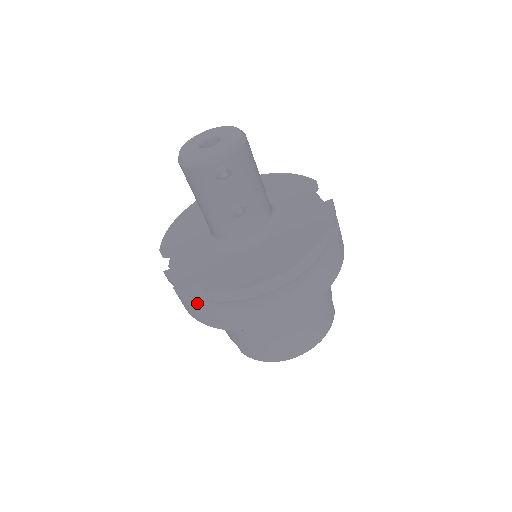
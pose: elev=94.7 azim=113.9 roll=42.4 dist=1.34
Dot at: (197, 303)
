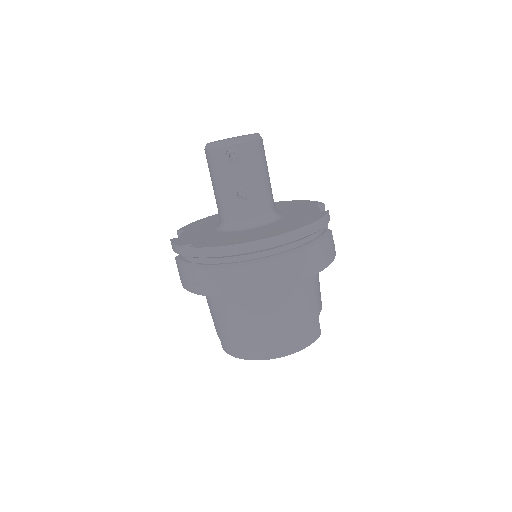
Dot at: (186, 264)
